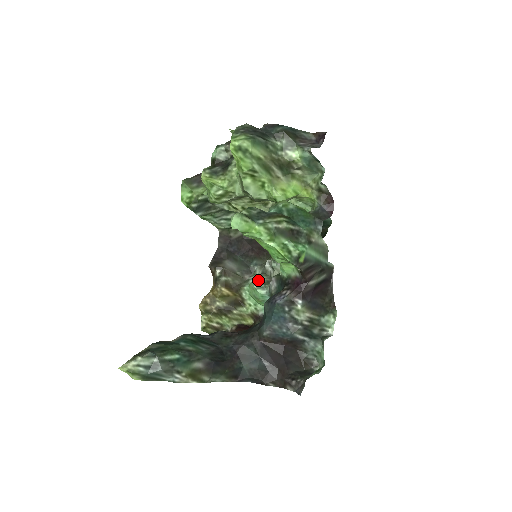
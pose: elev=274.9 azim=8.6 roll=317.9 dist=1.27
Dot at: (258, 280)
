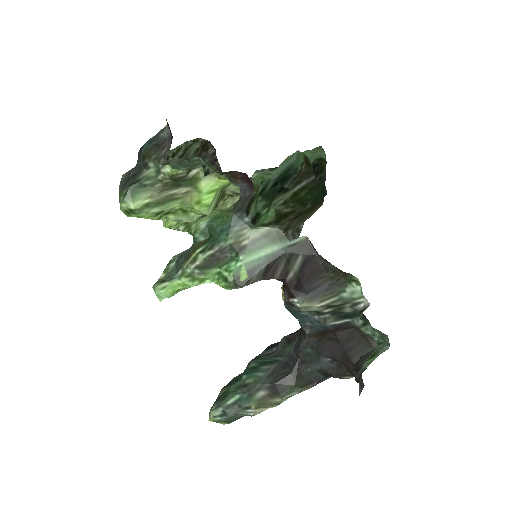
Dot at: occluded
